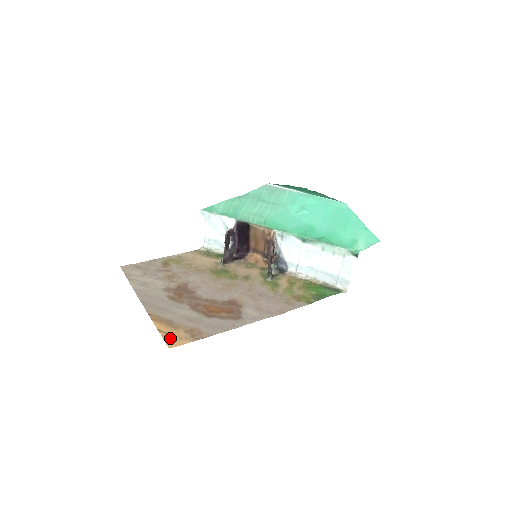
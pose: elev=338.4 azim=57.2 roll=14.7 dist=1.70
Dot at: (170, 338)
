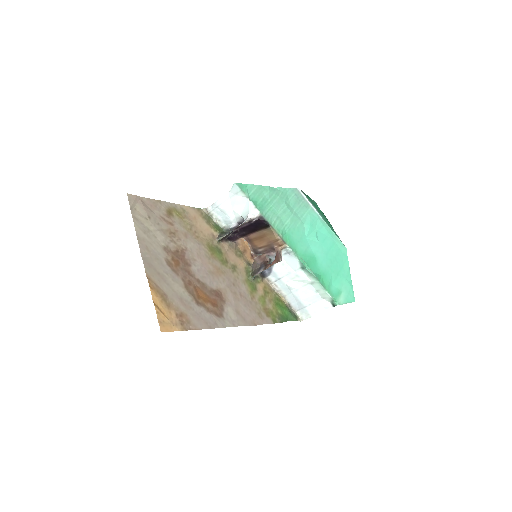
Dot at: (163, 319)
